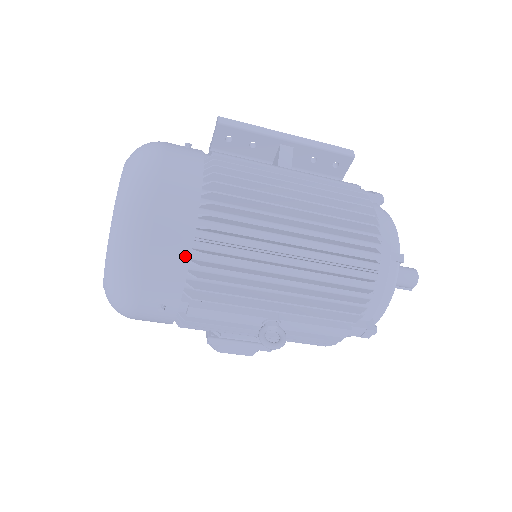
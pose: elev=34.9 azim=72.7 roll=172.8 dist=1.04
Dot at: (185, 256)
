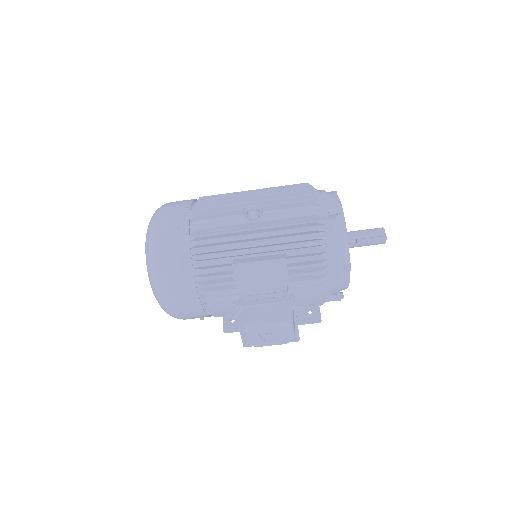
Dot at: (189, 203)
